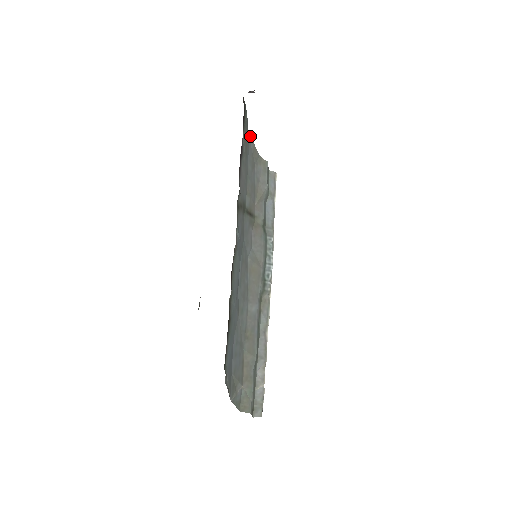
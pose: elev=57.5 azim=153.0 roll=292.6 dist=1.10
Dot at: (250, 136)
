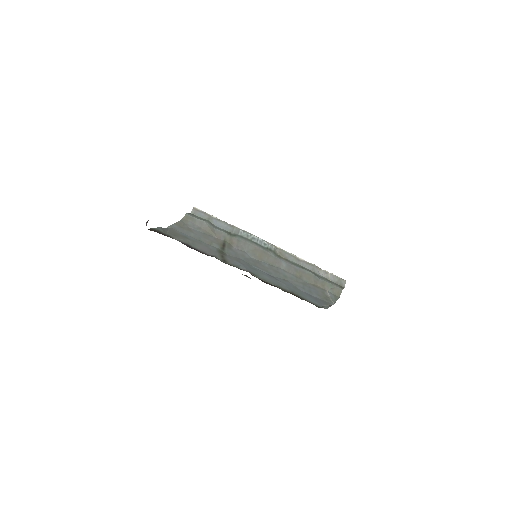
Dot at: (169, 226)
